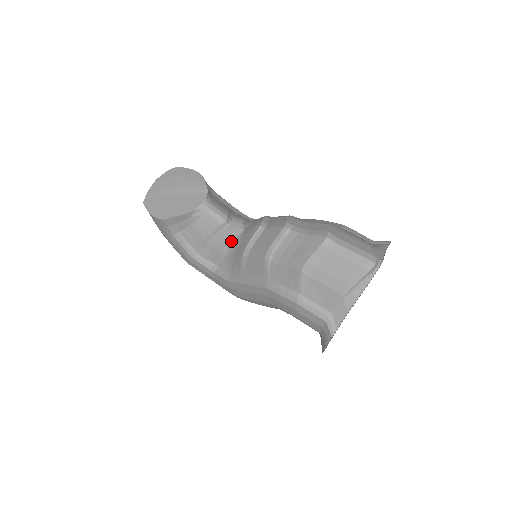
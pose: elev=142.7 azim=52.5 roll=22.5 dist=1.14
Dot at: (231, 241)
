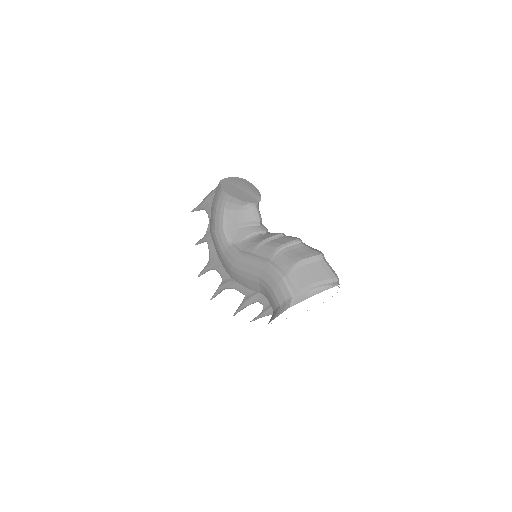
Dot at: (255, 233)
